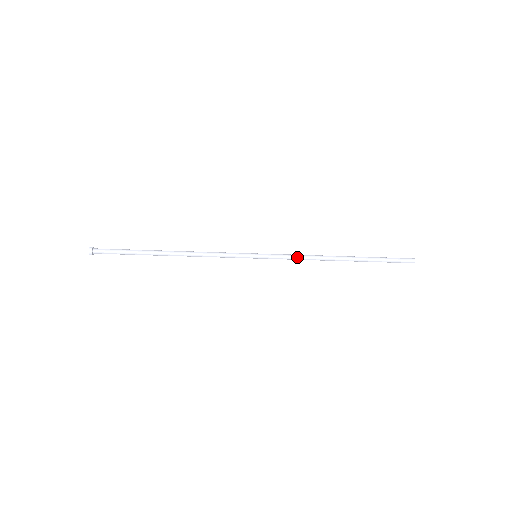
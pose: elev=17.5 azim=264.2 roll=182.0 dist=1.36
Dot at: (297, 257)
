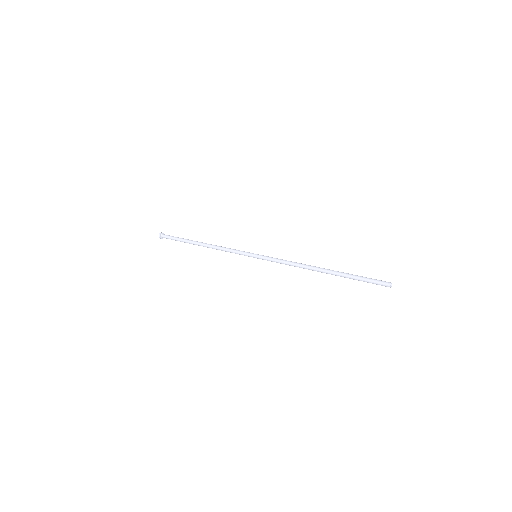
Dot at: (284, 263)
